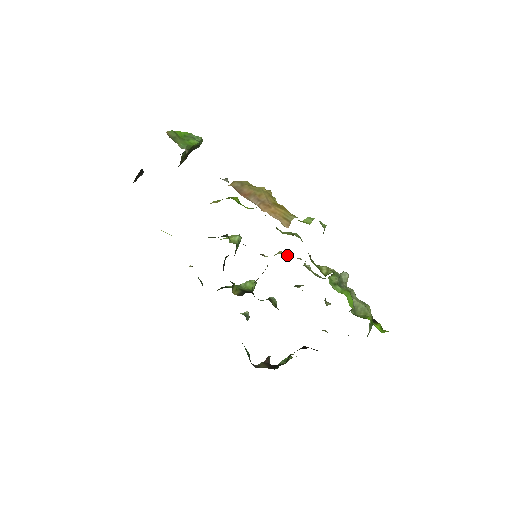
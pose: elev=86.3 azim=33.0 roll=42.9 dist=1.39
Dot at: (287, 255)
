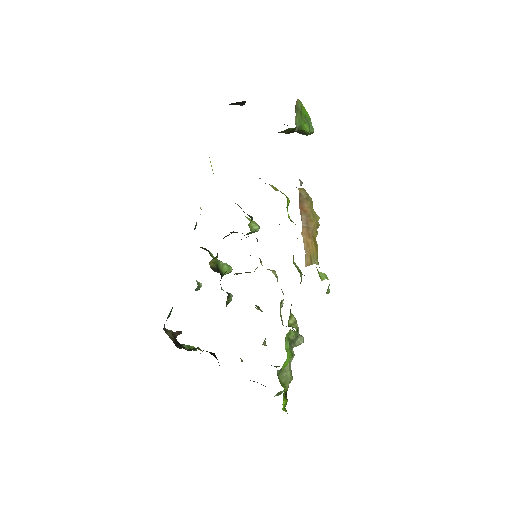
Dot at: (277, 280)
